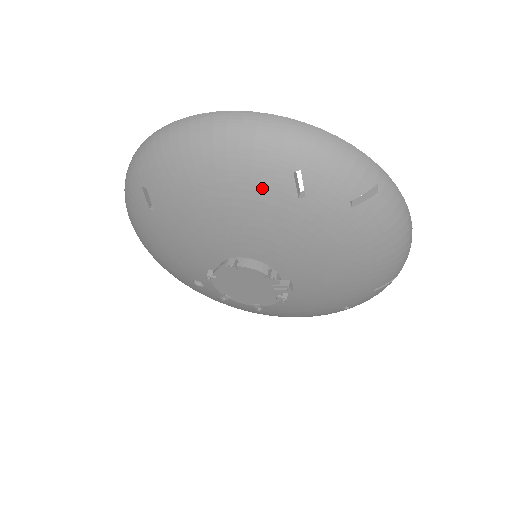
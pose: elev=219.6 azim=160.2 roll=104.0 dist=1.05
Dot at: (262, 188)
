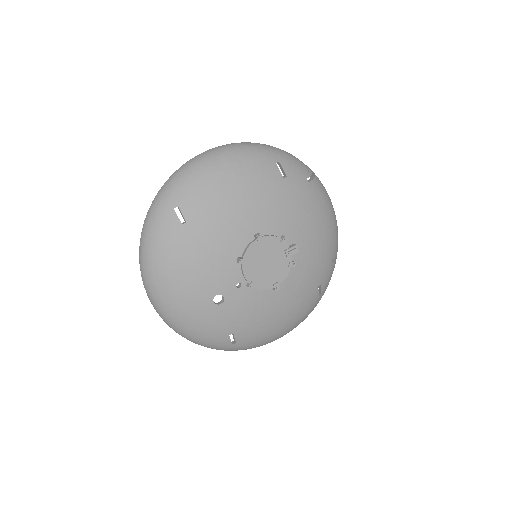
Dot at: (263, 175)
